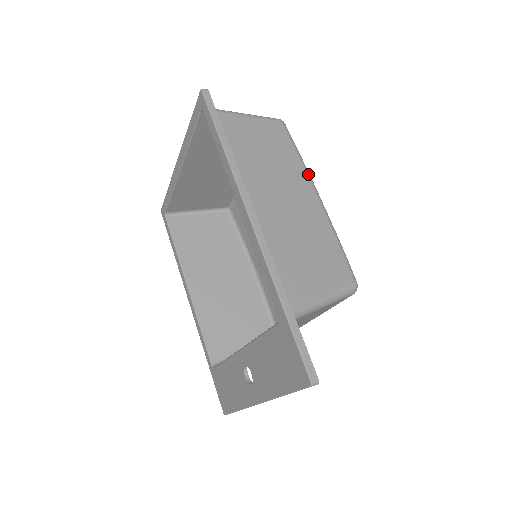
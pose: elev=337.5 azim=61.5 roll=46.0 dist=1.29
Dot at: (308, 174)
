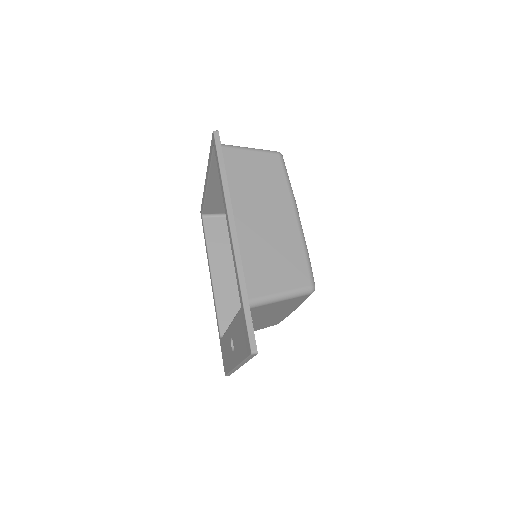
Dot at: (292, 197)
